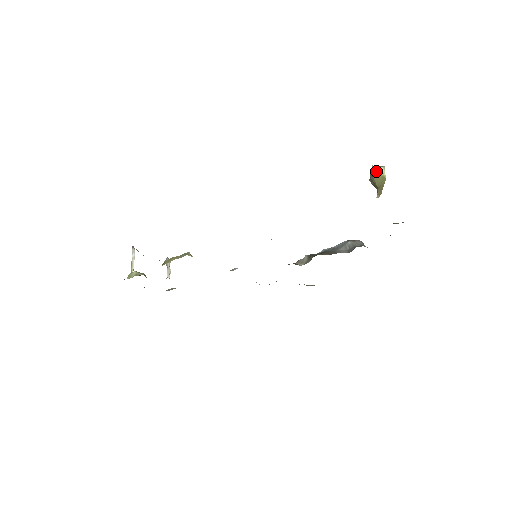
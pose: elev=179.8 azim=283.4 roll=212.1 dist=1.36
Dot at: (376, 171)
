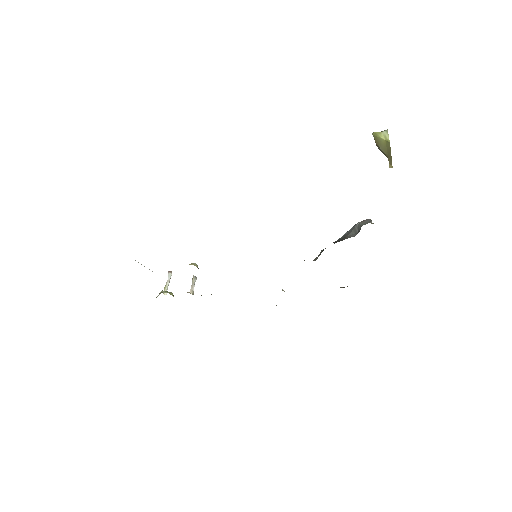
Dot at: (377, 138)
